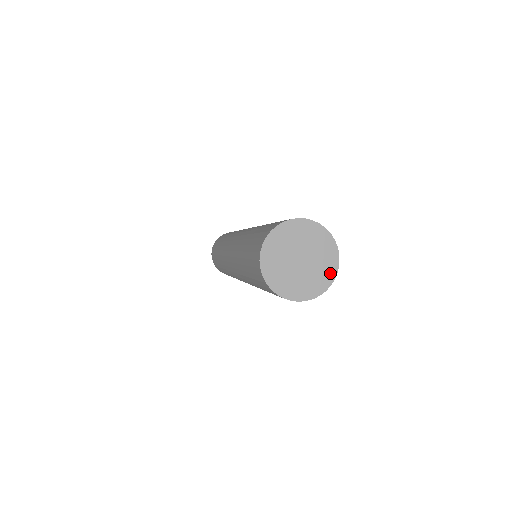
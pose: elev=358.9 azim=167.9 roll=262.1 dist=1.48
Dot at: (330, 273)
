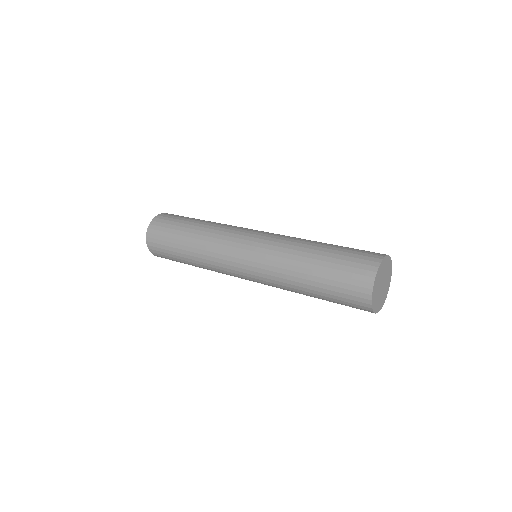
Dot at: (385, 298)
